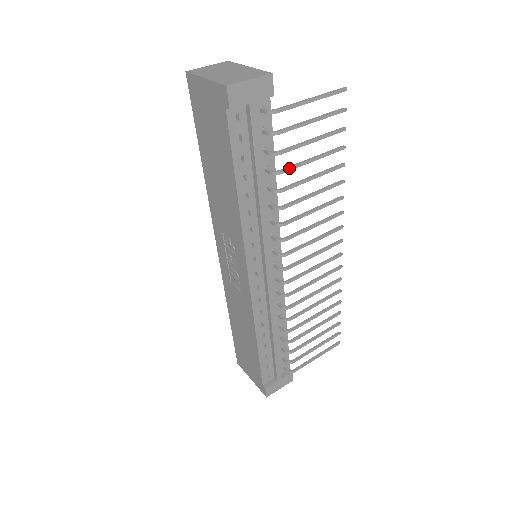
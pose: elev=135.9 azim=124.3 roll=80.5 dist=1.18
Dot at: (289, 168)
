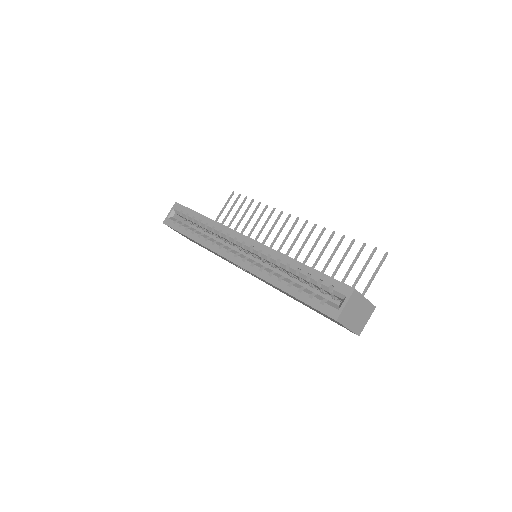
Dot at: occluded
